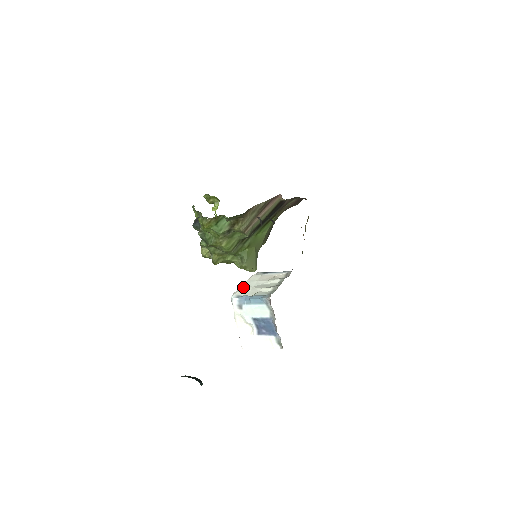
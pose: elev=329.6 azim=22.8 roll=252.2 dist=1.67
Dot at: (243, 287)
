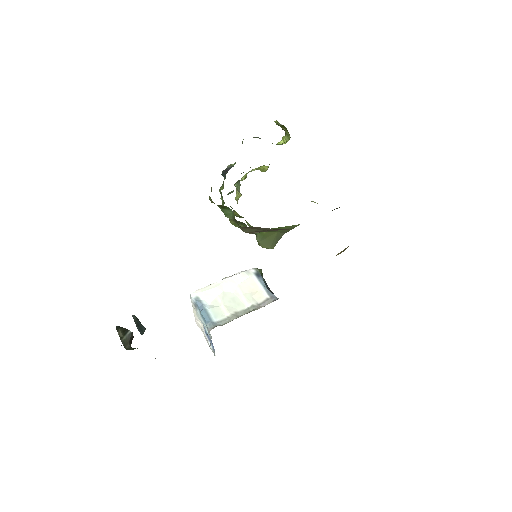
Dot at: (213, 287)
